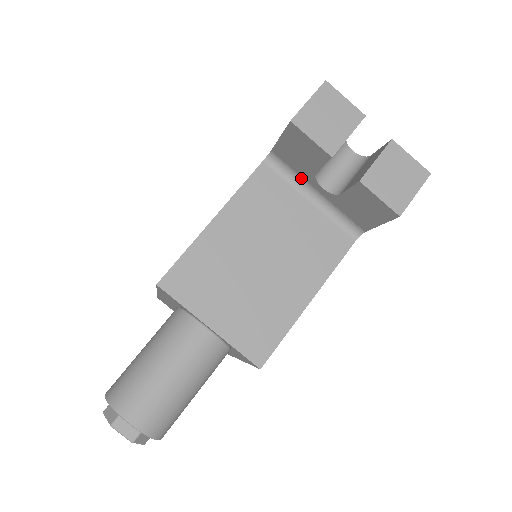
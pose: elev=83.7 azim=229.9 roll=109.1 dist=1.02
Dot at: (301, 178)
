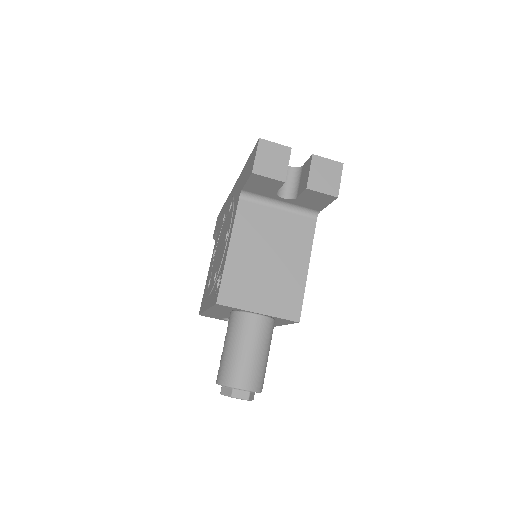
Dot at: (267, 198)
